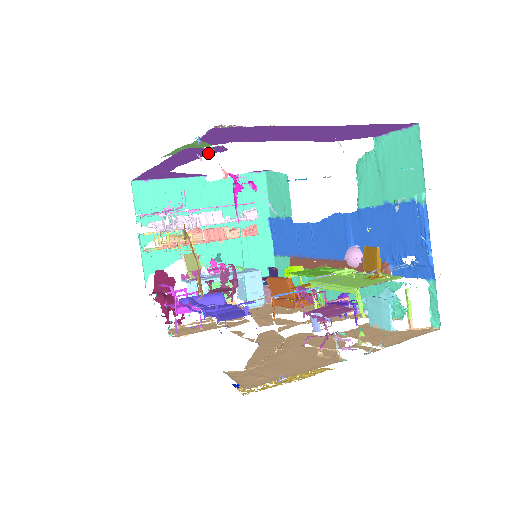
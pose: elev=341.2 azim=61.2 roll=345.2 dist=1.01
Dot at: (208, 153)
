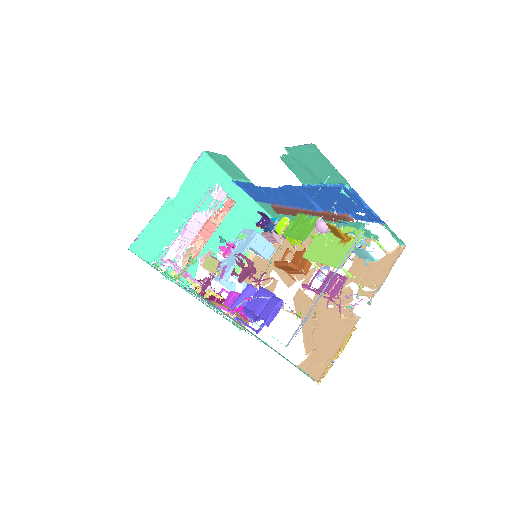
Dot at: occluded
